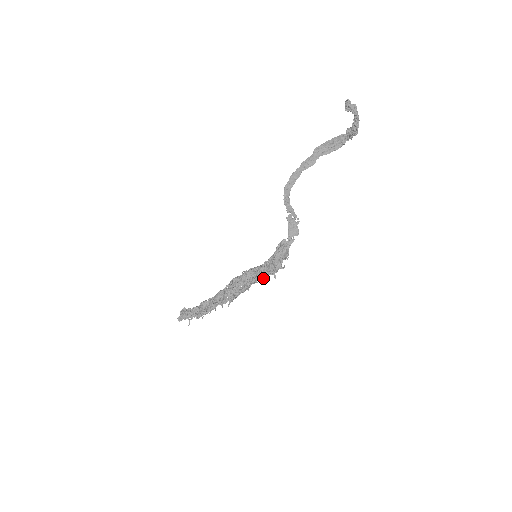
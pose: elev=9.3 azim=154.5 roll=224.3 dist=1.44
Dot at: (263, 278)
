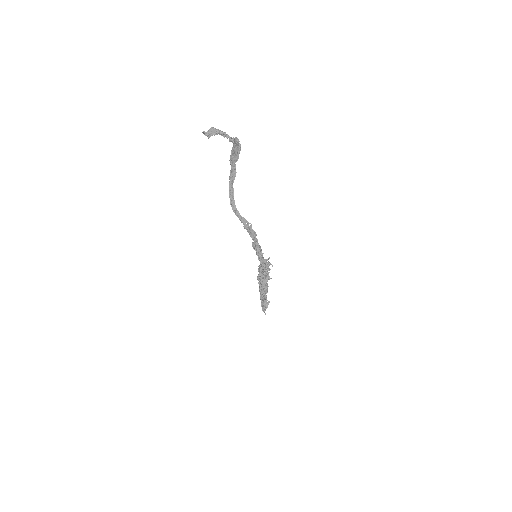
Dot at: occluded
